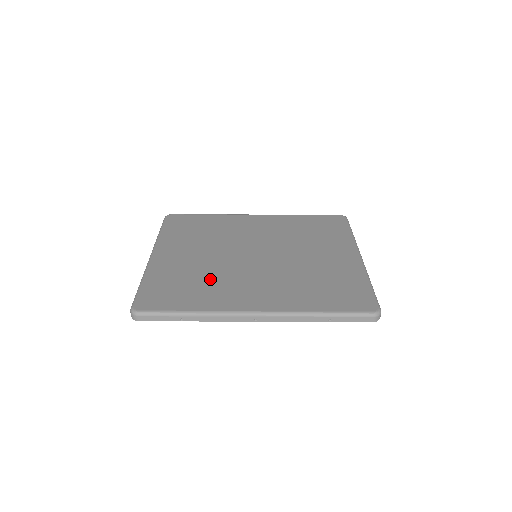
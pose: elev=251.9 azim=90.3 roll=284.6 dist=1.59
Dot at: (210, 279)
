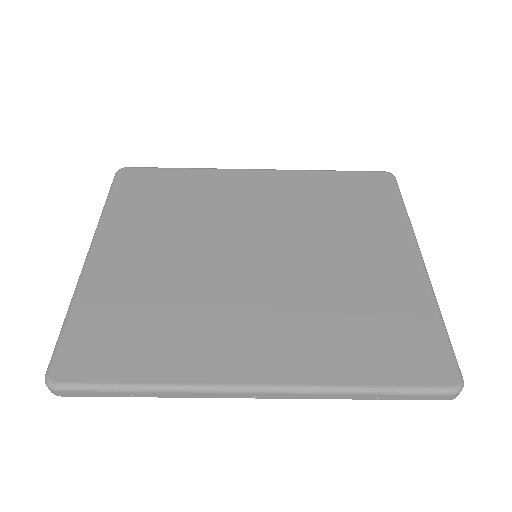
Dot at: (181, 308)
